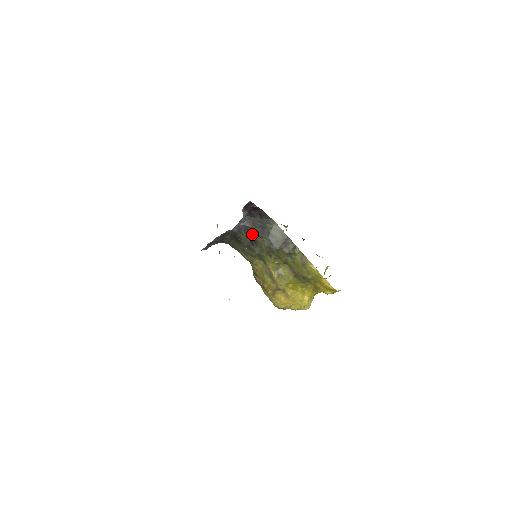
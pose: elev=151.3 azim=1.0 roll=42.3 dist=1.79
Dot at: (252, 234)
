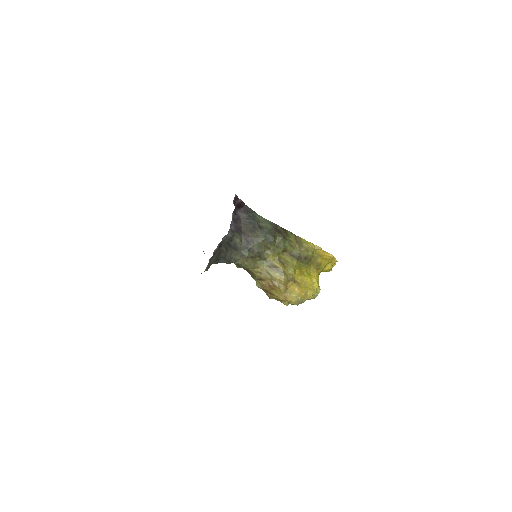
Dot at: (245, 234)
